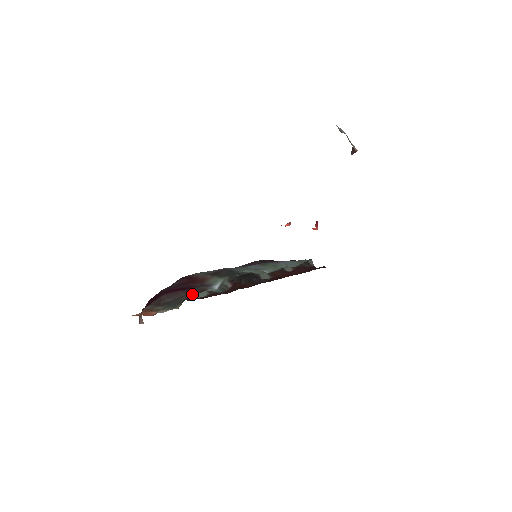
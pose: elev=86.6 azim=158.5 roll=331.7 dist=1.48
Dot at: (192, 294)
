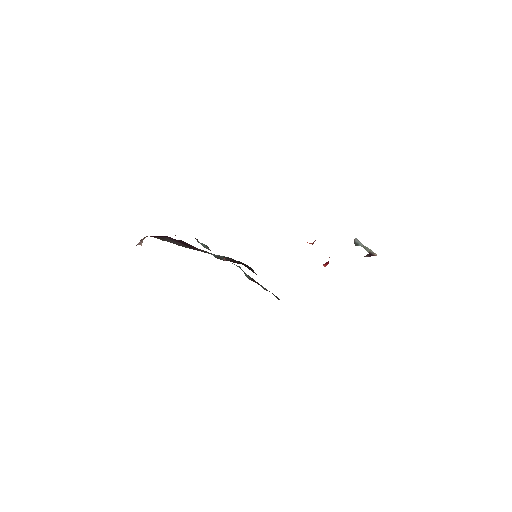
Dot at: occluded
